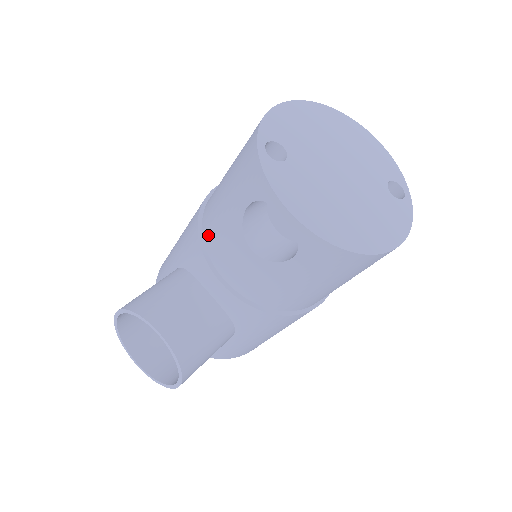
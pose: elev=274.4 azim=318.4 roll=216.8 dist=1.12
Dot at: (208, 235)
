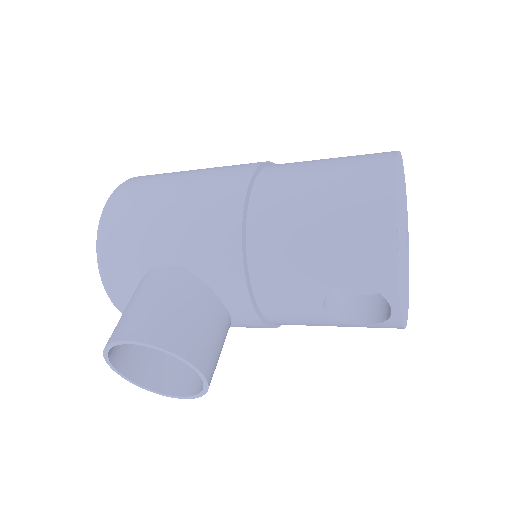
Dot at: (261, 267)
